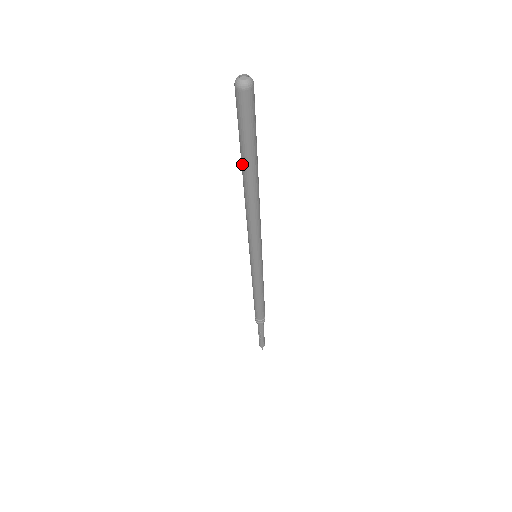
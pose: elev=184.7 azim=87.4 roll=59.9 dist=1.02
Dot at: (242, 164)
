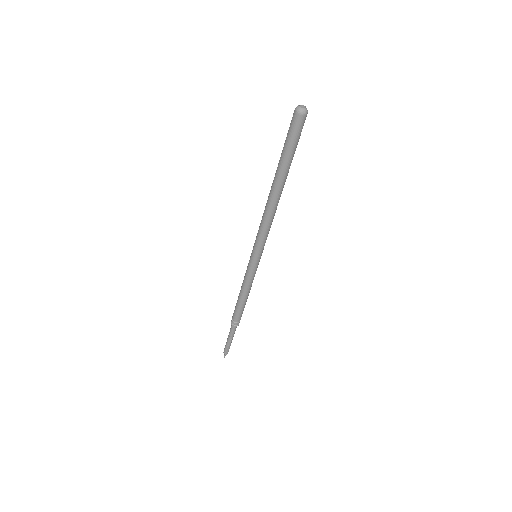
Dot at: (281, 173)
